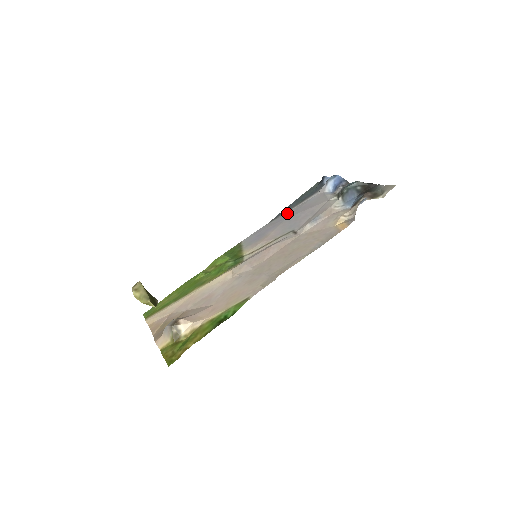
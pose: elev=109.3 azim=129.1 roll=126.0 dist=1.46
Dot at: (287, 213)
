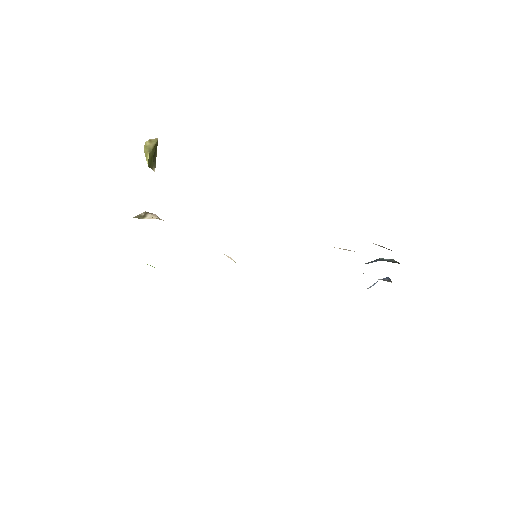
Dot at: occluded
